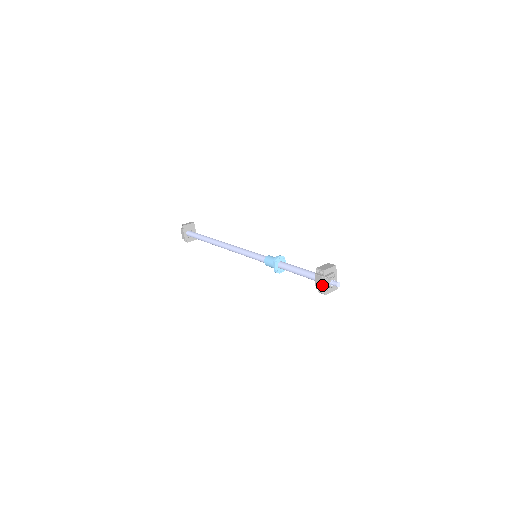
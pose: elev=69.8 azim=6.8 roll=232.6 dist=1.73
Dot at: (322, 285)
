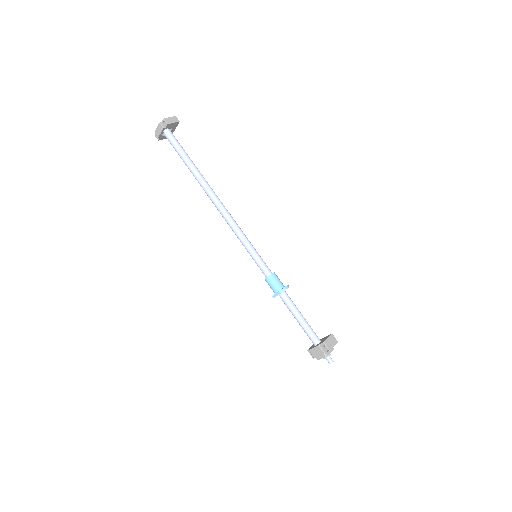
Dot at: (318, 356)
